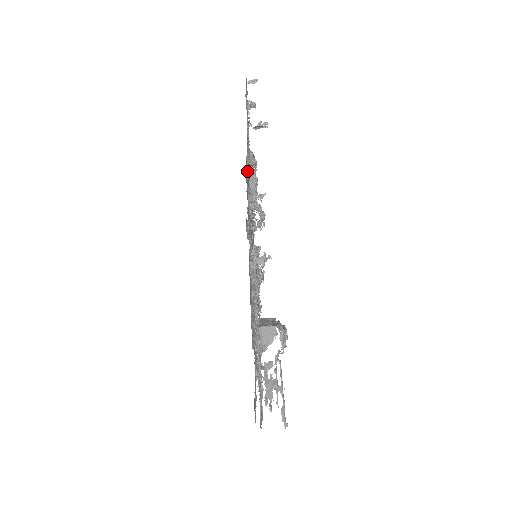
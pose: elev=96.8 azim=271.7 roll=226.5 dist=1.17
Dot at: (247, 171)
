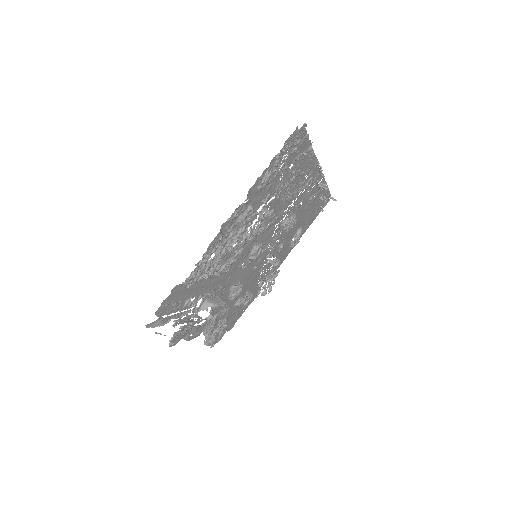
Dot at: occluded
